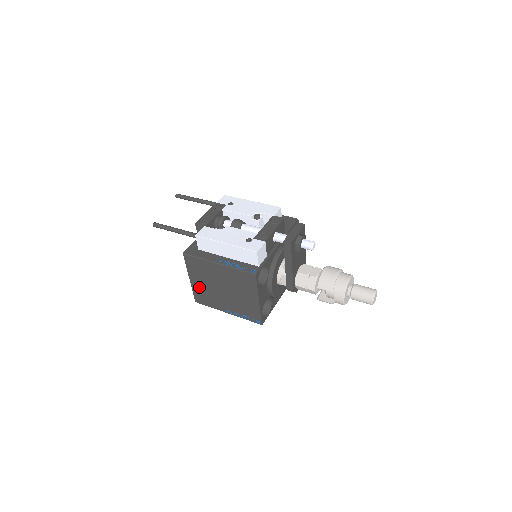
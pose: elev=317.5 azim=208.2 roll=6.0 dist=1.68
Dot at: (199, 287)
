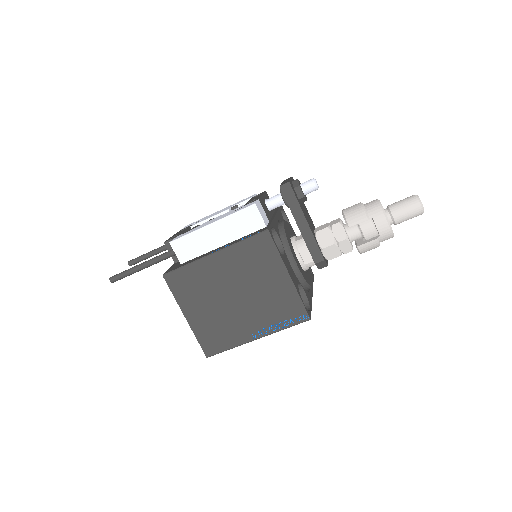
Dot at: (203, 322)
